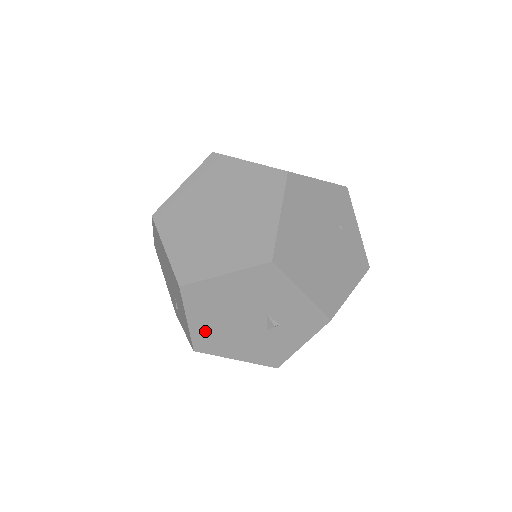
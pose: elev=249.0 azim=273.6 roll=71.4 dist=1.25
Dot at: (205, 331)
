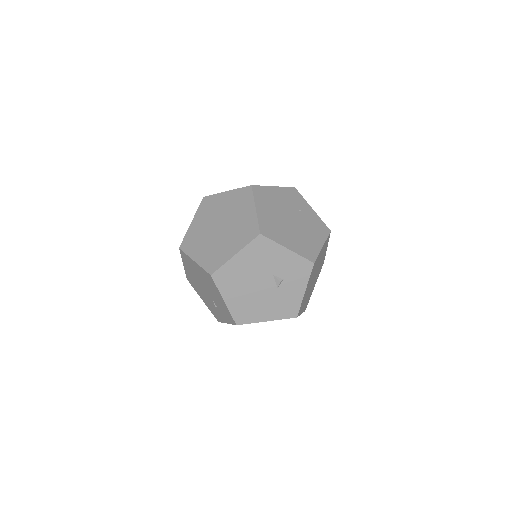
Dot at: (238, 305)
